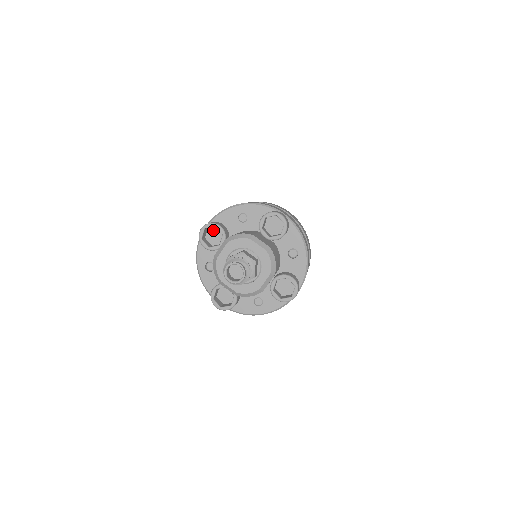
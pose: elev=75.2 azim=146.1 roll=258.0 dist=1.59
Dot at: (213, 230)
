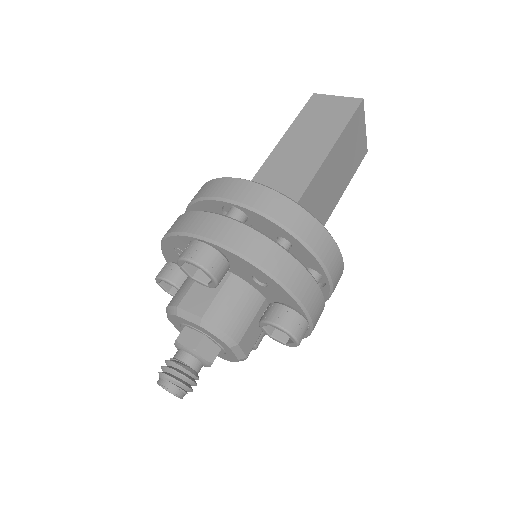
Dot at: occluded
